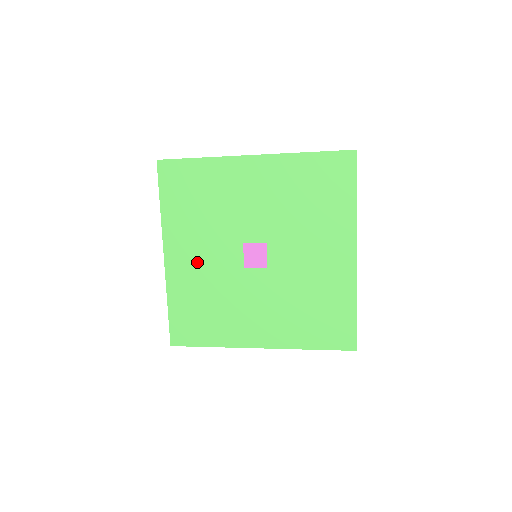
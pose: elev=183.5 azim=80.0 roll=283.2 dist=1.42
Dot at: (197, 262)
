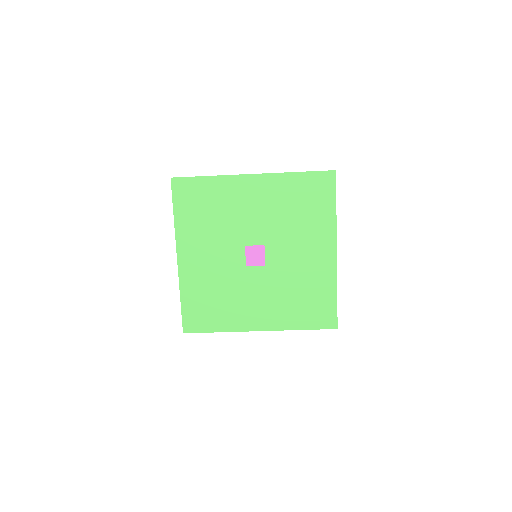
Dot at: (206, 262)
